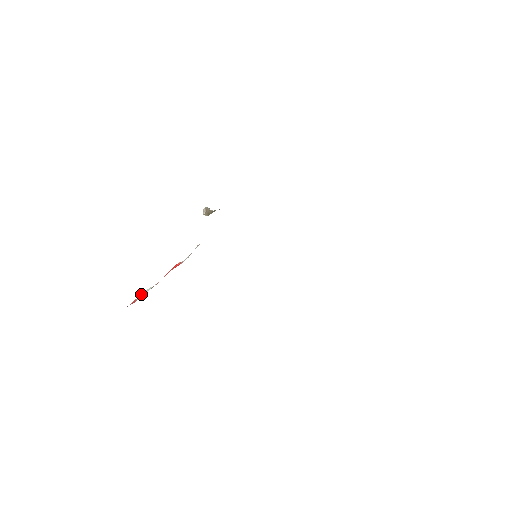
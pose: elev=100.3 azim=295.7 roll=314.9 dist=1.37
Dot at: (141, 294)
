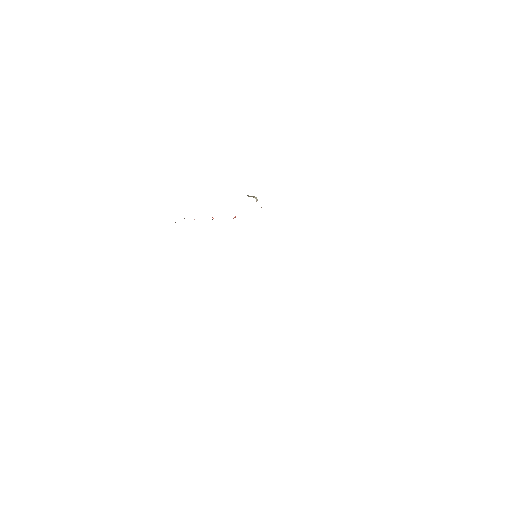
Dot at: occluded
